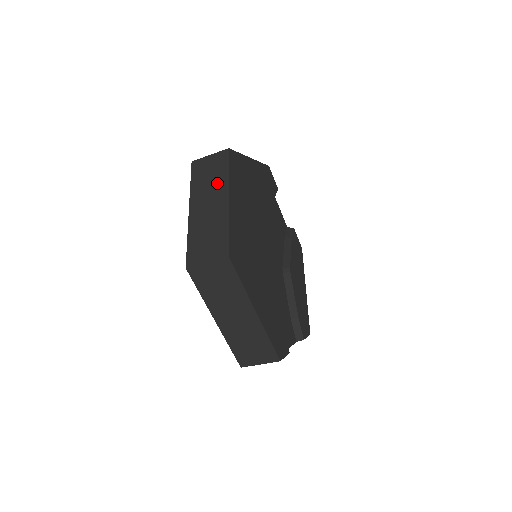
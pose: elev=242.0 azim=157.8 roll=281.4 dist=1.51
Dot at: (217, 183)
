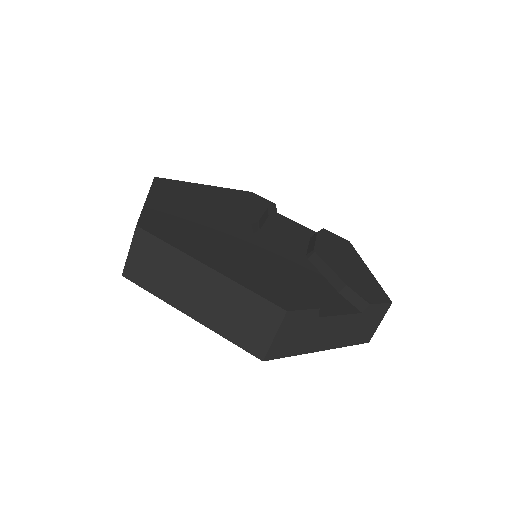
Dot at: occluded
